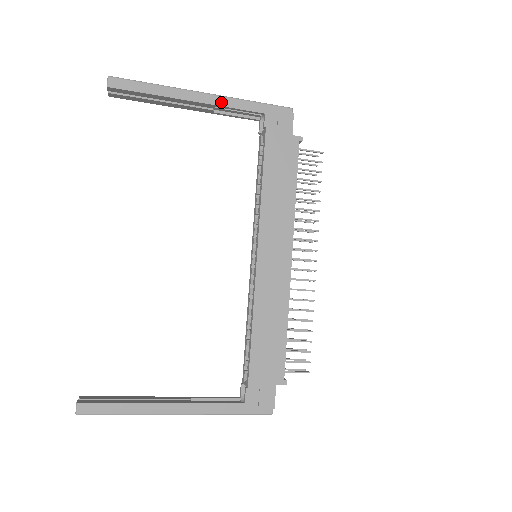
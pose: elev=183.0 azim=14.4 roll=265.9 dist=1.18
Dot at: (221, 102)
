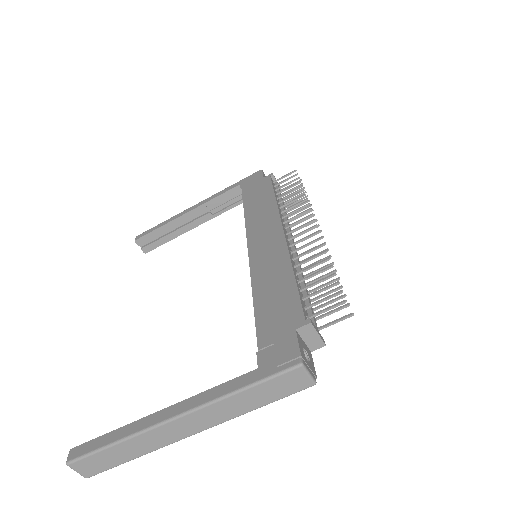
Dot at: (207, 200)
